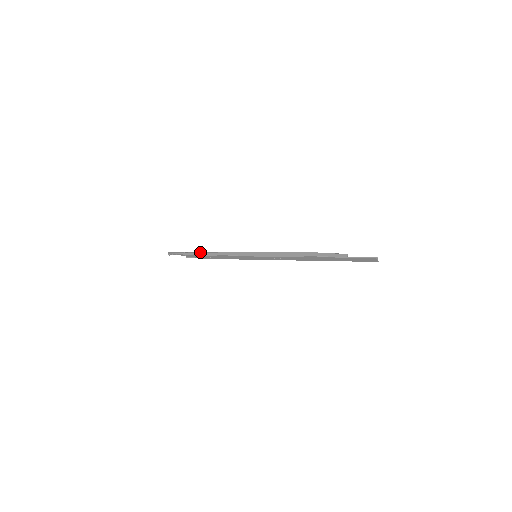
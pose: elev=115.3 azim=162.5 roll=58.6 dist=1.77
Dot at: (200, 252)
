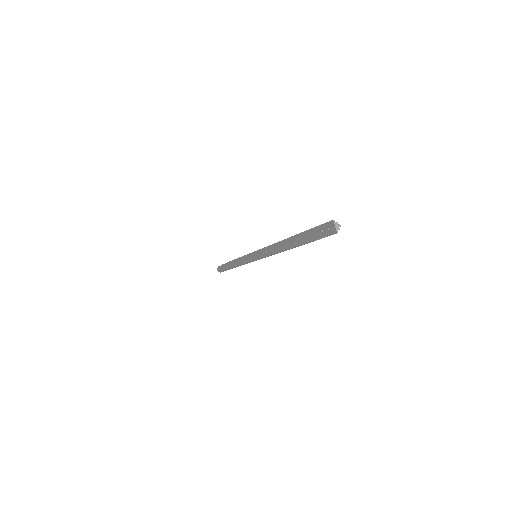
Dot at: occluded
